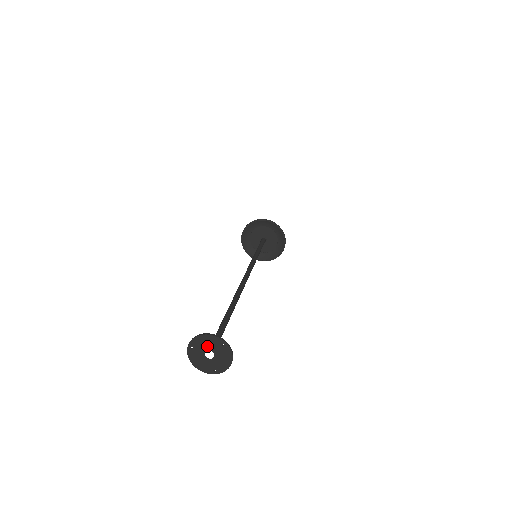
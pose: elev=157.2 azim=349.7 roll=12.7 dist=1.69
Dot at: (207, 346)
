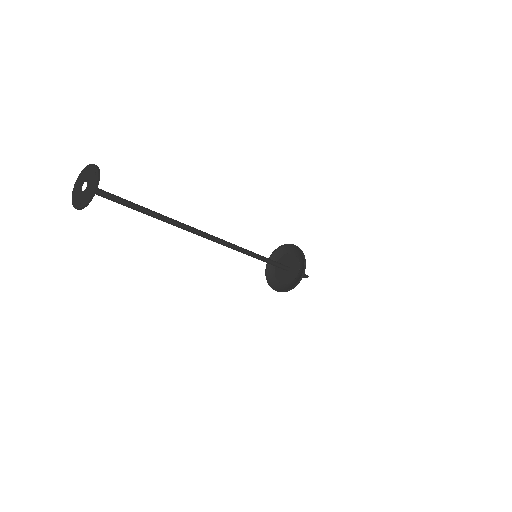
Dot at: (87, 177)
